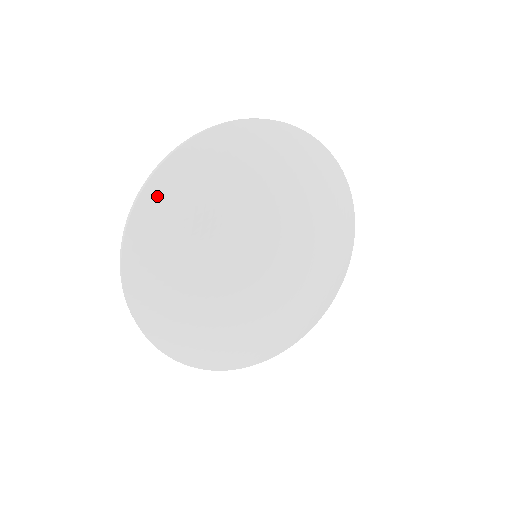
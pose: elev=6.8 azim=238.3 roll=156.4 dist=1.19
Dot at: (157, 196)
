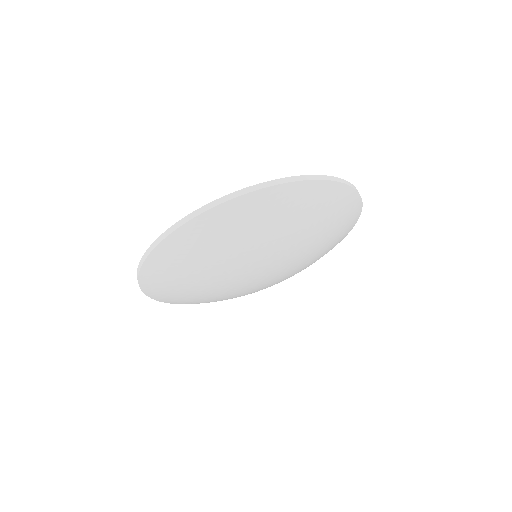
Dot at: (188, 236)
